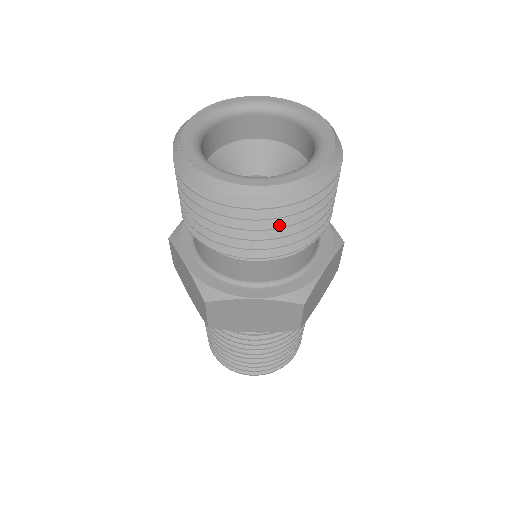
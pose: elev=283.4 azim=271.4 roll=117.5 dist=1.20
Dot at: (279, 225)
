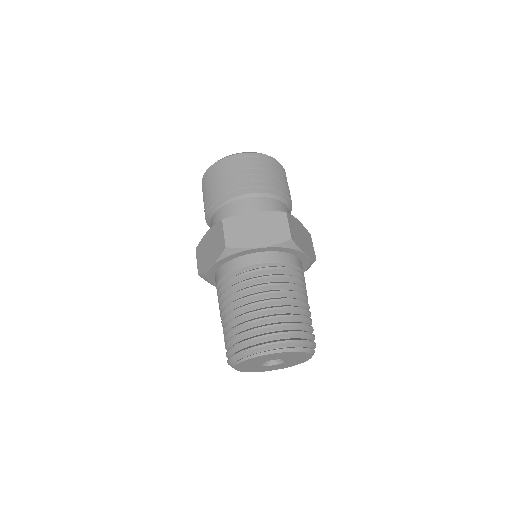
Dot at: (258, 168)
